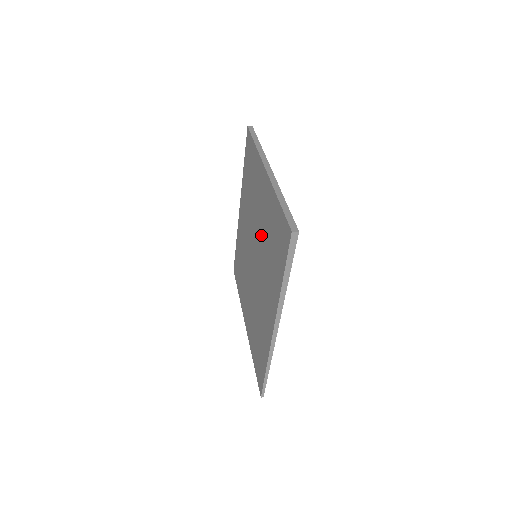
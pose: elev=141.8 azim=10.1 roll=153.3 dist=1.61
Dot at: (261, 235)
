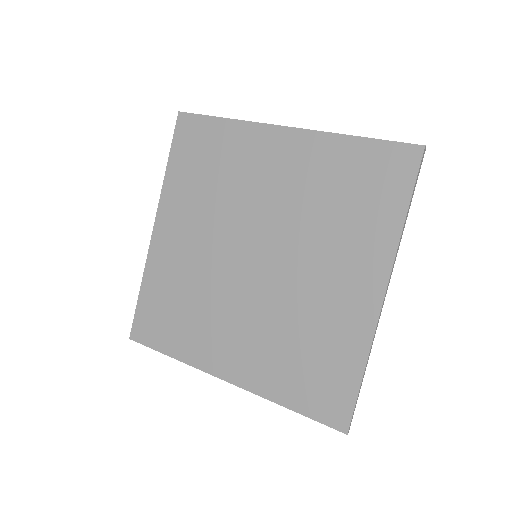
Dot at: (288, 211)
